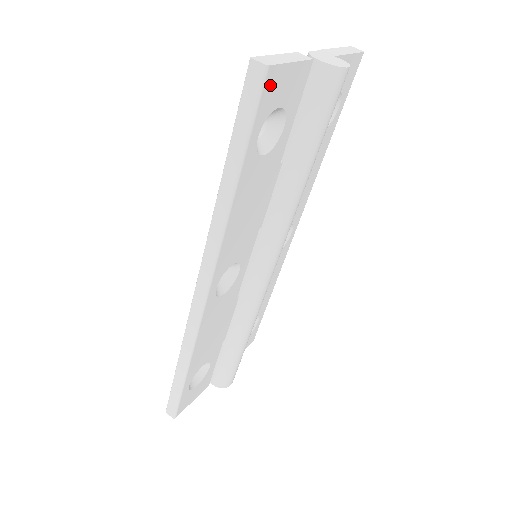
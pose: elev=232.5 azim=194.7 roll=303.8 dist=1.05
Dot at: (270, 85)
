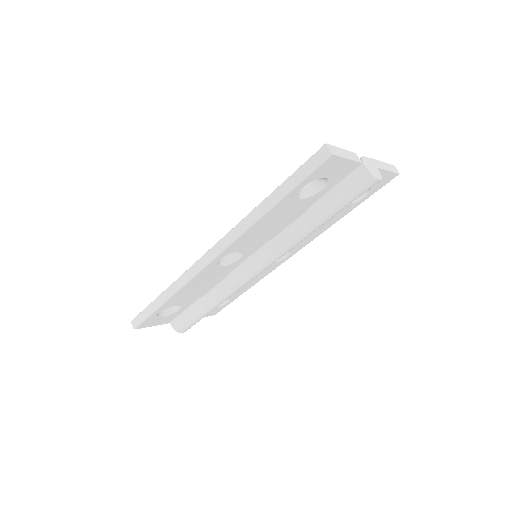
Dot at: (327, 164)
